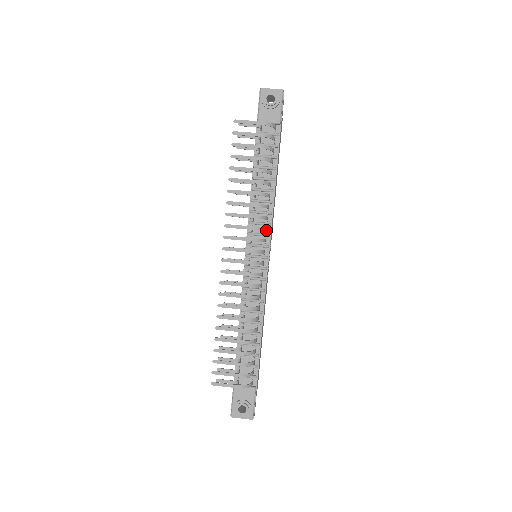
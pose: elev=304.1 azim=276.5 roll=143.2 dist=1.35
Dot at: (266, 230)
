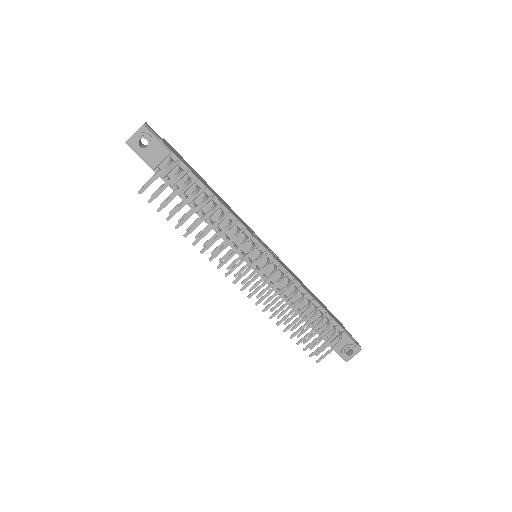
Dot at: (246, 237)
